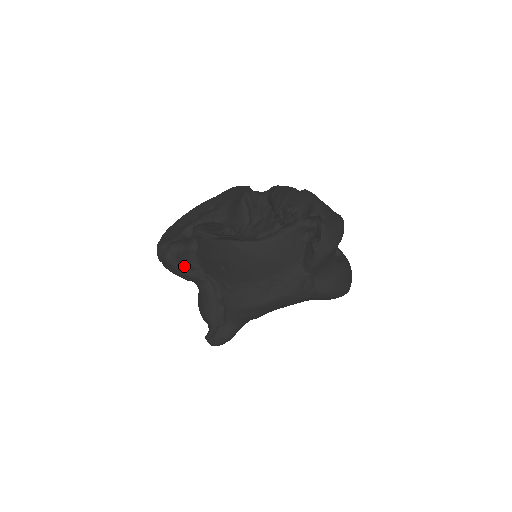
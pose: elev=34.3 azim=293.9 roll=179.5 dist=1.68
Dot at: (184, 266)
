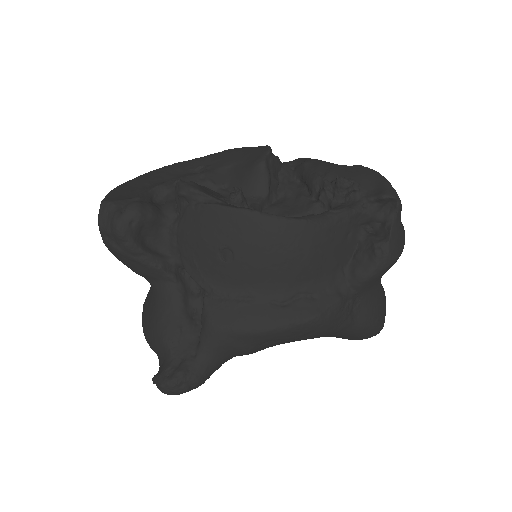
Dot at: (144, 246)
